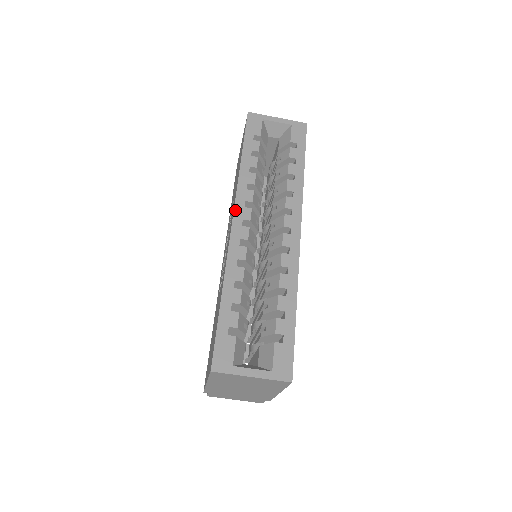
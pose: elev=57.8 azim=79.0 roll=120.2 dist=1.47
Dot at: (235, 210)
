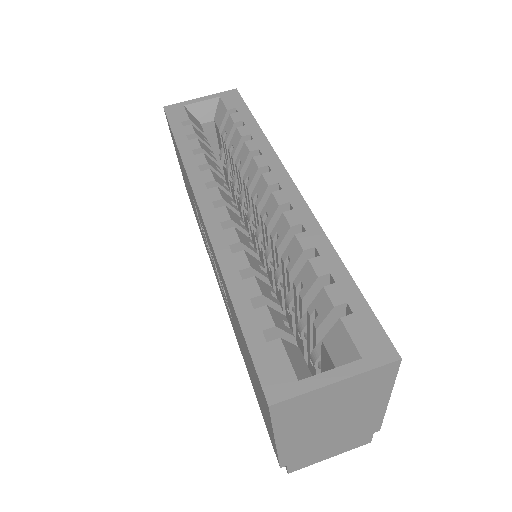
Dot at: (197, 197)
